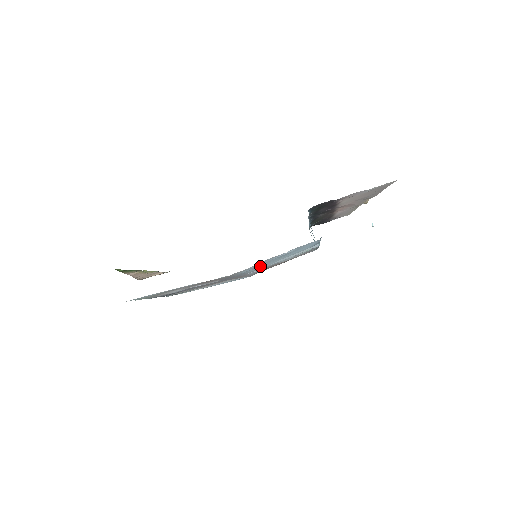
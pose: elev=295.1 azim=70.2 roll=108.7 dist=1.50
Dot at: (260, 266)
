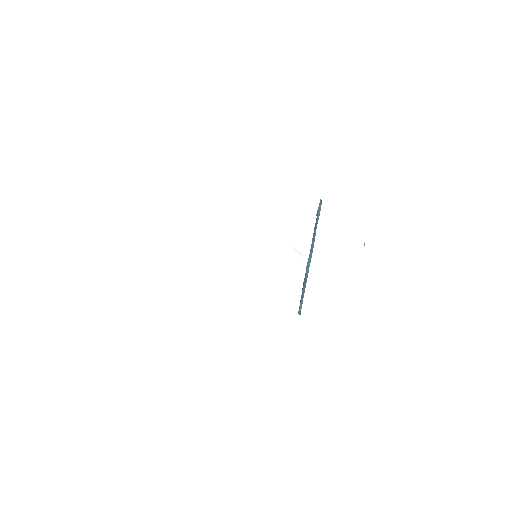
Dot at: occluded
